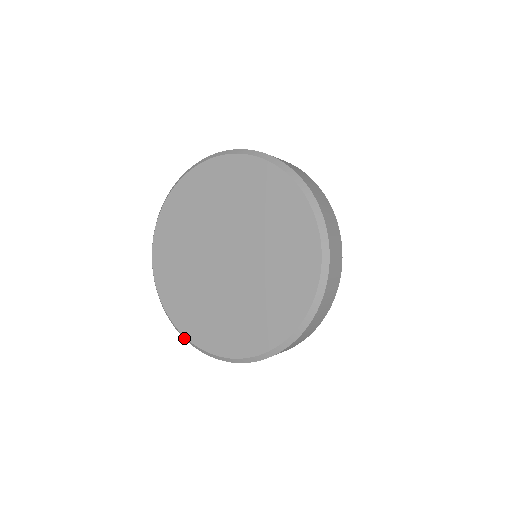
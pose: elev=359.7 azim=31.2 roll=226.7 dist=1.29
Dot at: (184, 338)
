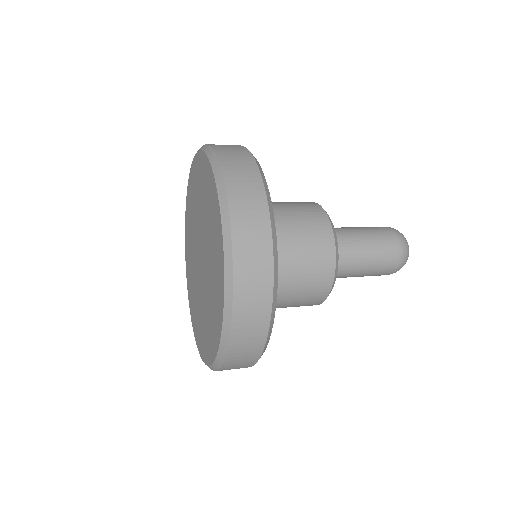
Dot at: occluded
